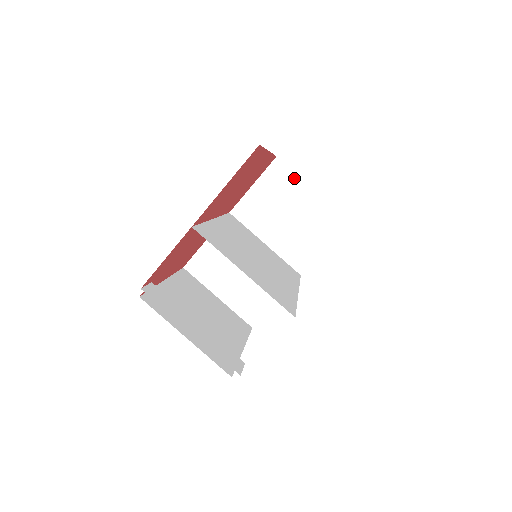
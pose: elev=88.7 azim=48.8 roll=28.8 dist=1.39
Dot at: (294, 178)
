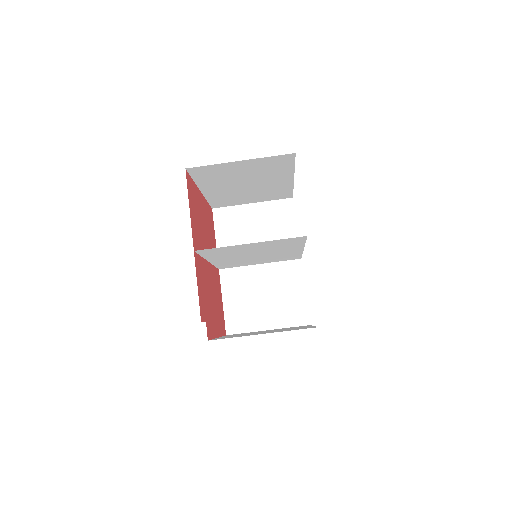
Dot at: (235, 209)
